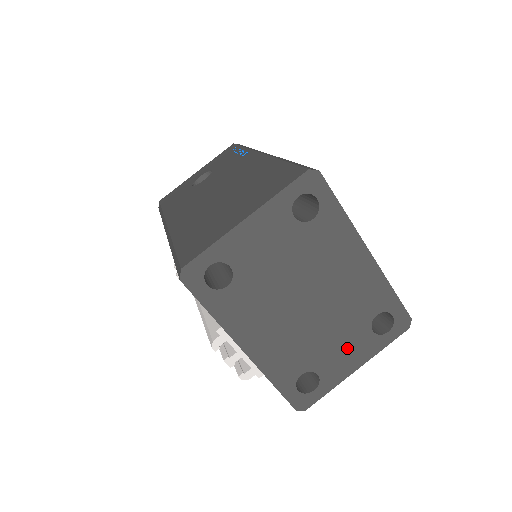
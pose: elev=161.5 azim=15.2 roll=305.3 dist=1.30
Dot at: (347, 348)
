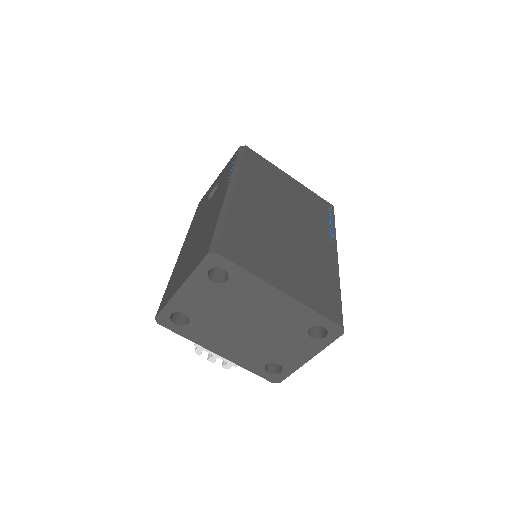
Dot at: (294, 348)
